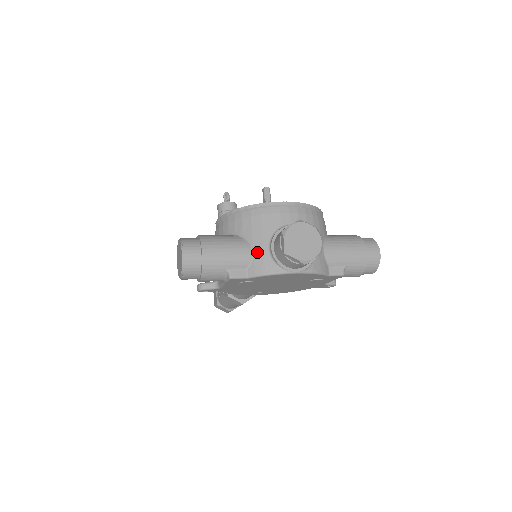
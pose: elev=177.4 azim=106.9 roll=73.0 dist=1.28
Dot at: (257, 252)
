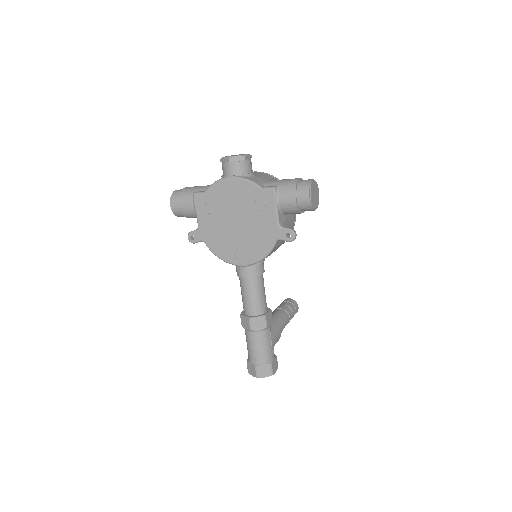
Dot at: occluded
